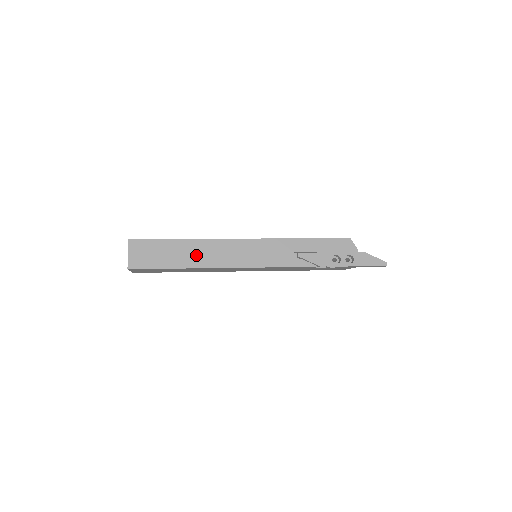
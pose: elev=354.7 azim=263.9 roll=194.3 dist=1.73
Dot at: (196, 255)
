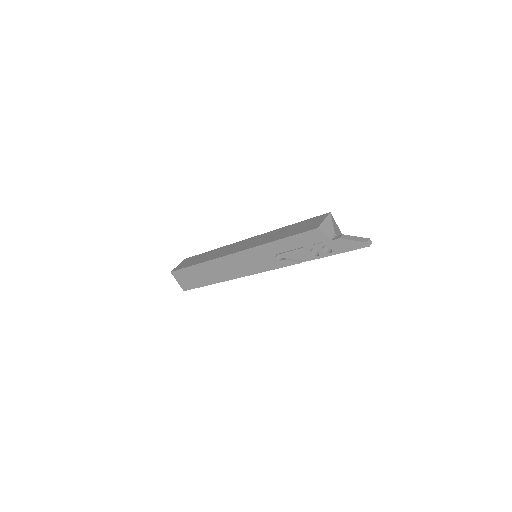
Dot at: (212, 274)
